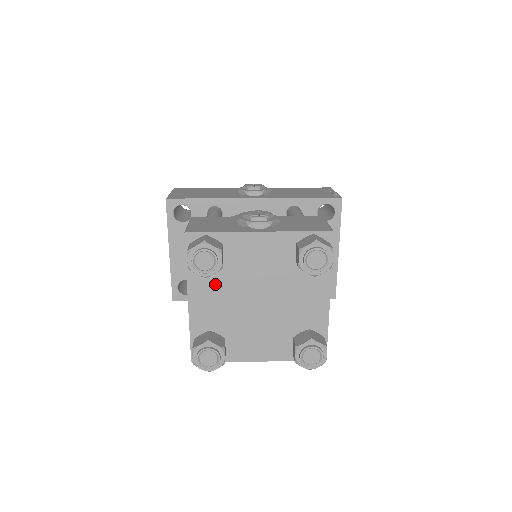
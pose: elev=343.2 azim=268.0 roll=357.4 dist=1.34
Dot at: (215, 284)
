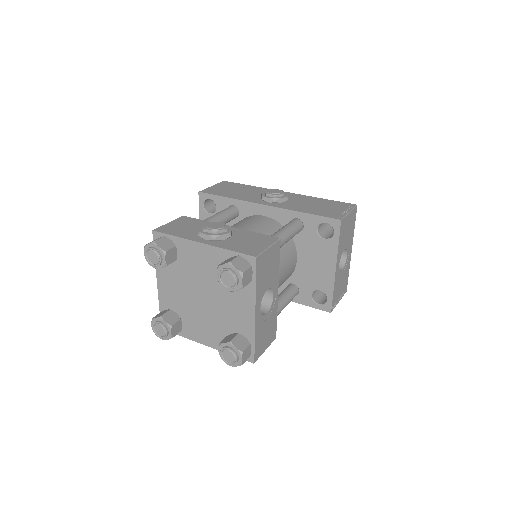
Dot at: (173, 275)
